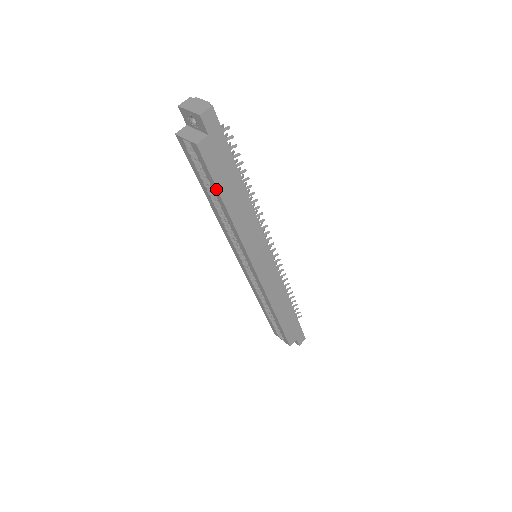
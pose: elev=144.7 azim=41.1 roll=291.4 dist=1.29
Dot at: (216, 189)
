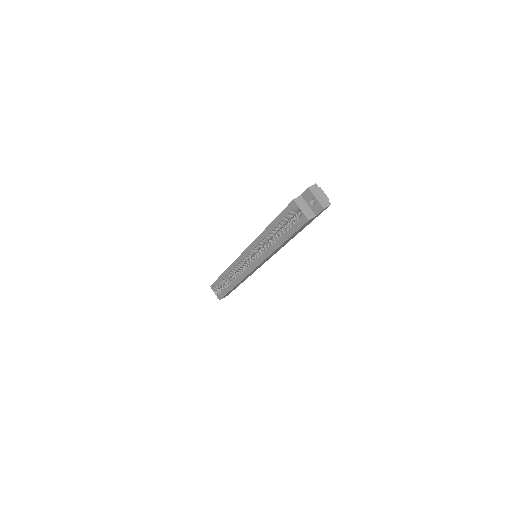
Dot at: (289, 236)
